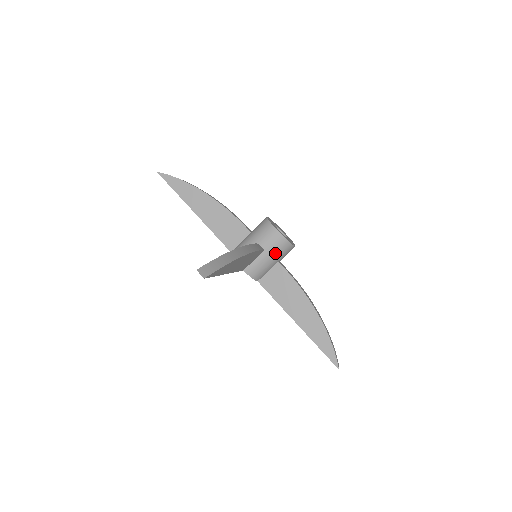
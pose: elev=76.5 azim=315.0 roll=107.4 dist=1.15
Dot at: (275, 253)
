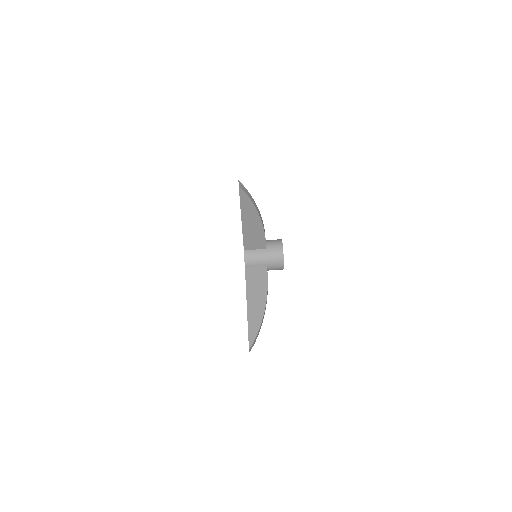
Dot at: (270, 256)
